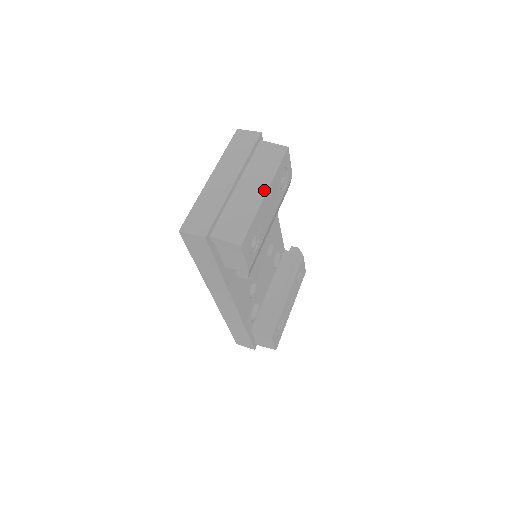
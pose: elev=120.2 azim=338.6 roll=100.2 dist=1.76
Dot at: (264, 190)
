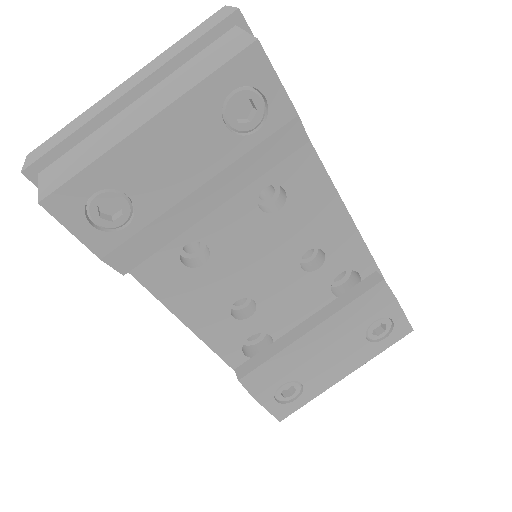
Dot at: (149, 116)
